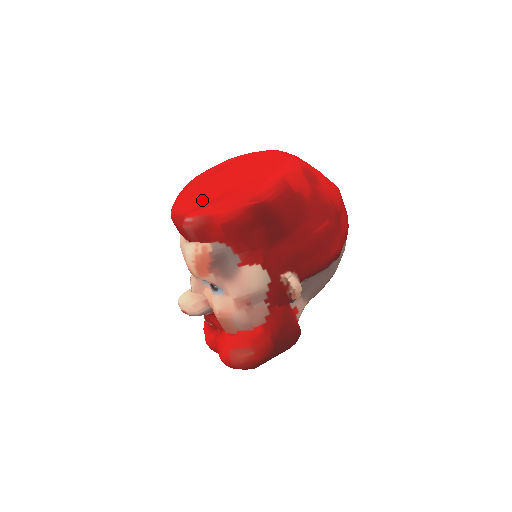
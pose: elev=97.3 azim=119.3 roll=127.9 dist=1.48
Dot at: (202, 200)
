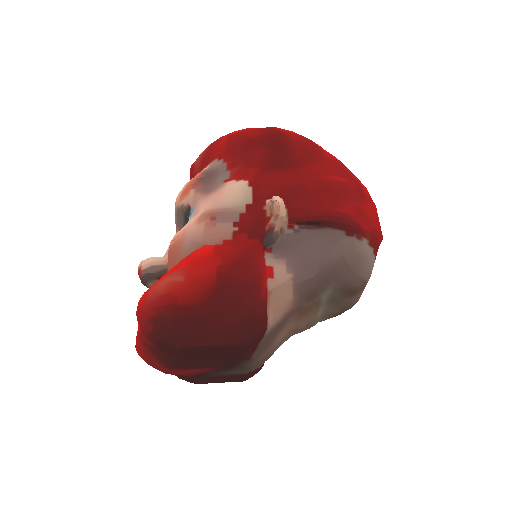
Dot at: occluded
